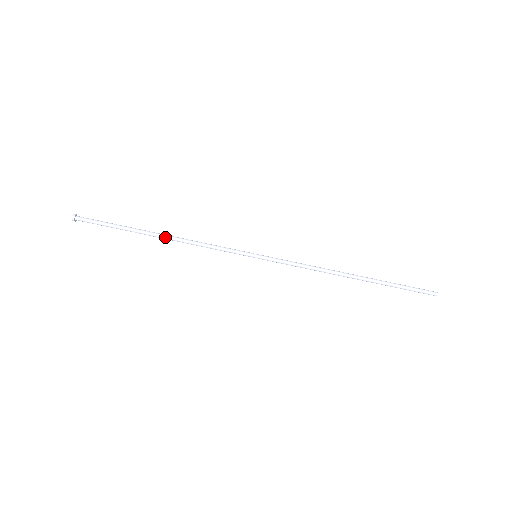
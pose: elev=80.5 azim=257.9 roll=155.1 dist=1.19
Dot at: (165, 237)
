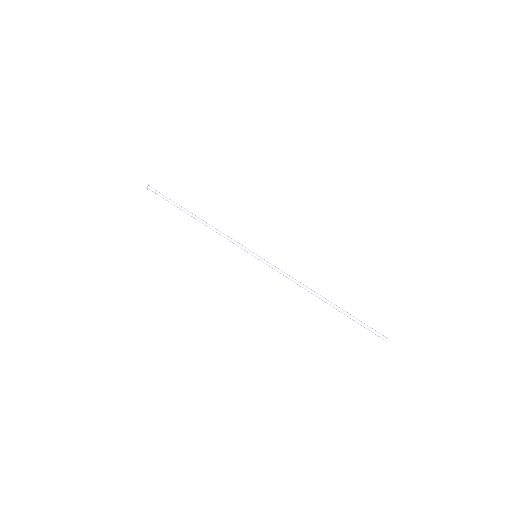
Dot at: (199, 219)
